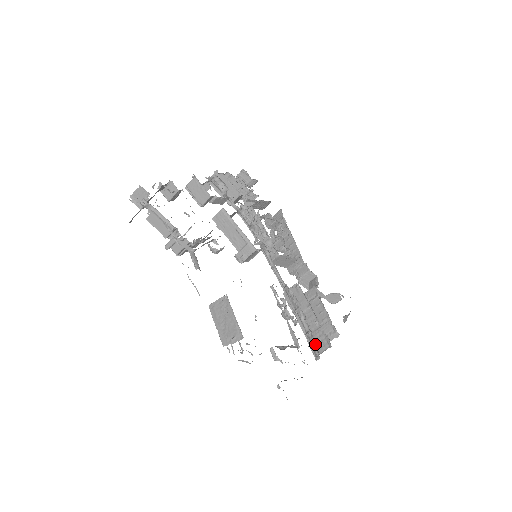
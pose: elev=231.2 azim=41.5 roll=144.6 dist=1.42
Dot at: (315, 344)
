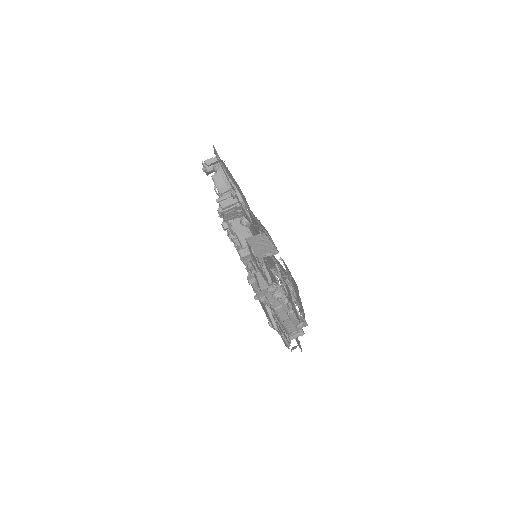
Dot at: occluded
